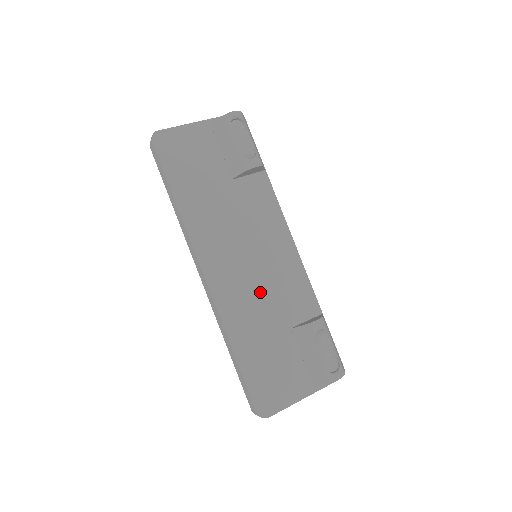
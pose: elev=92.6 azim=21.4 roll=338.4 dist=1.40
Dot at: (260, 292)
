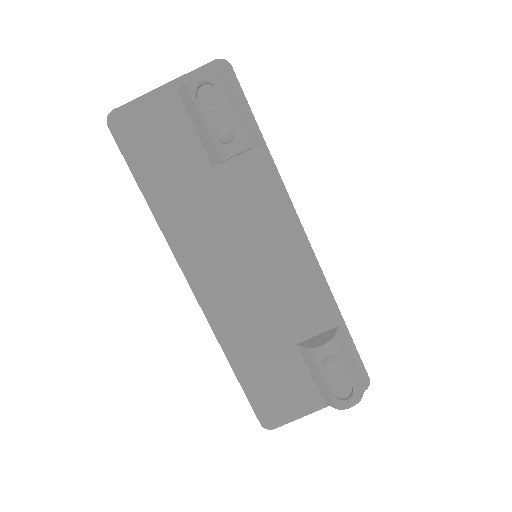
Dot at: (261, 301)
